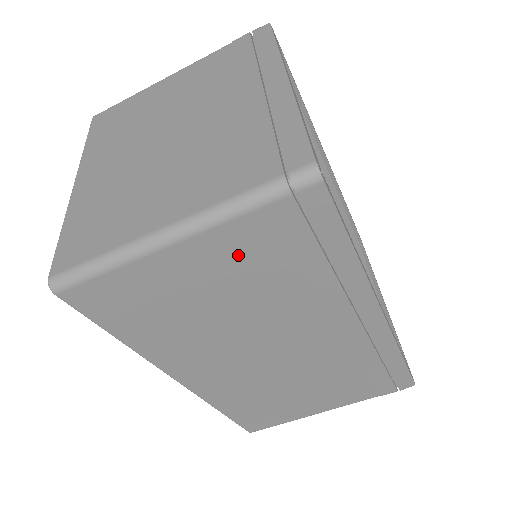
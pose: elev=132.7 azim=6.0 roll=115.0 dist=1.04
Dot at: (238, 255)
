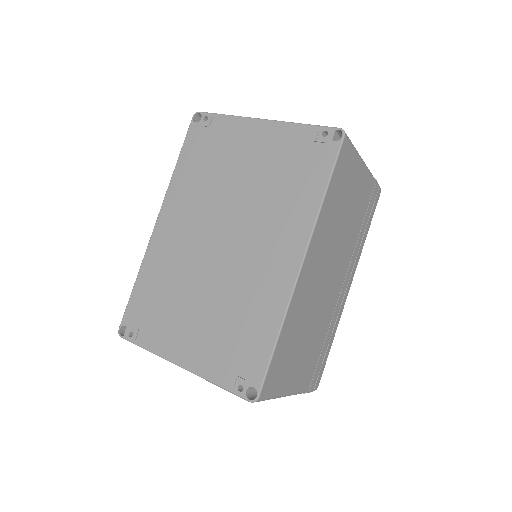
Dot at: (364, 196)
